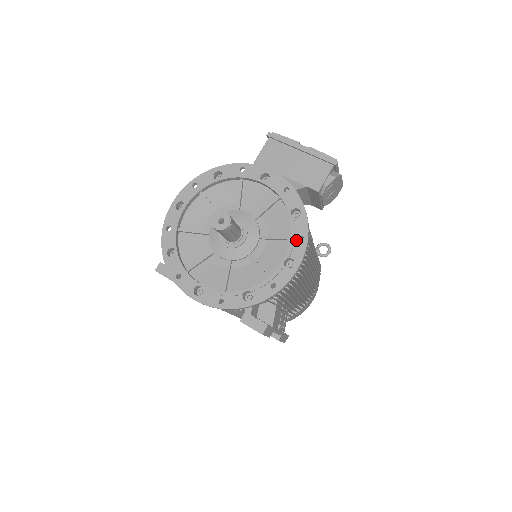
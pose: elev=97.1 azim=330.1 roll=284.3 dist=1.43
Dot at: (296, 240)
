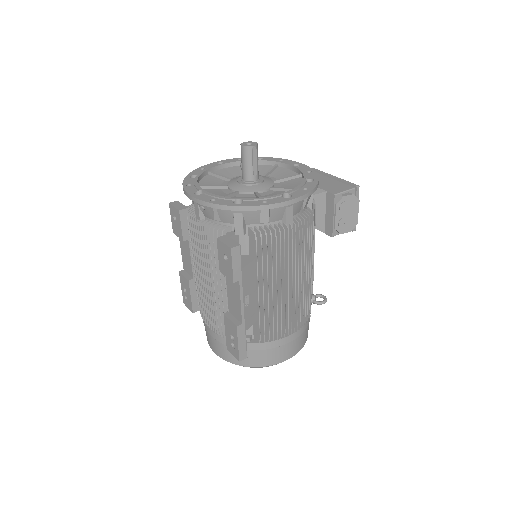
Dot at: (301, 189)
